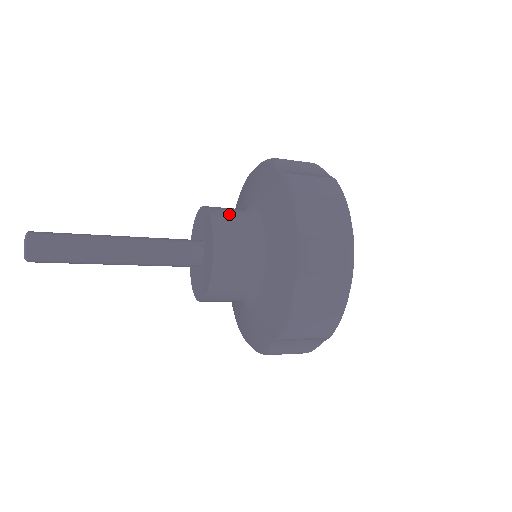
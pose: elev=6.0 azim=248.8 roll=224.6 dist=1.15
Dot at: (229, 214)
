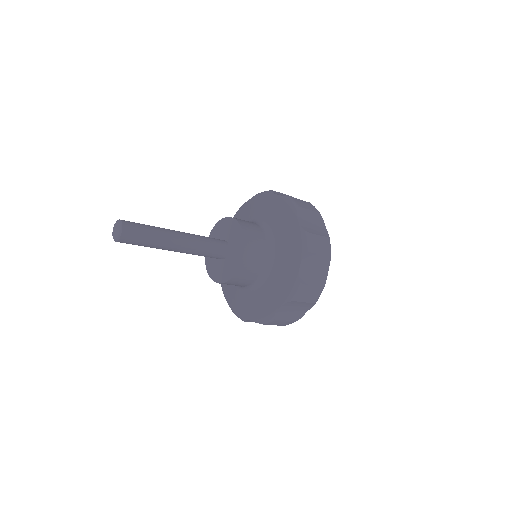
Dot at: occluded
